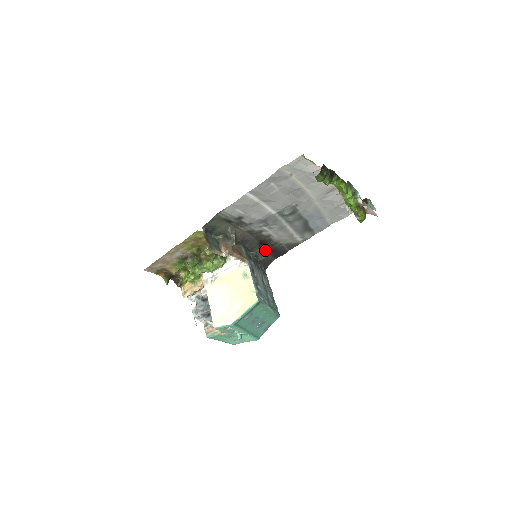
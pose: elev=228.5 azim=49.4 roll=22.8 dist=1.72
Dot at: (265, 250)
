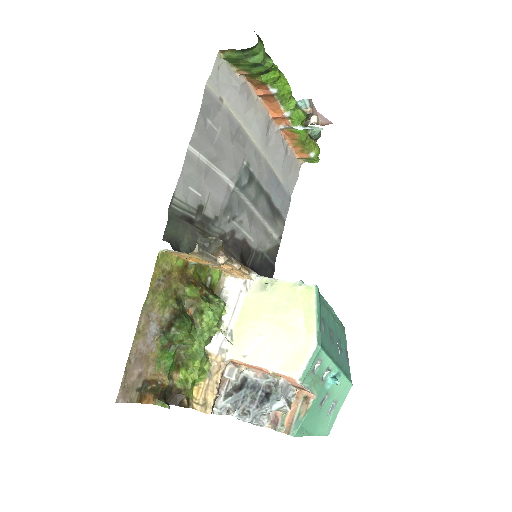
Dot at: occluded
